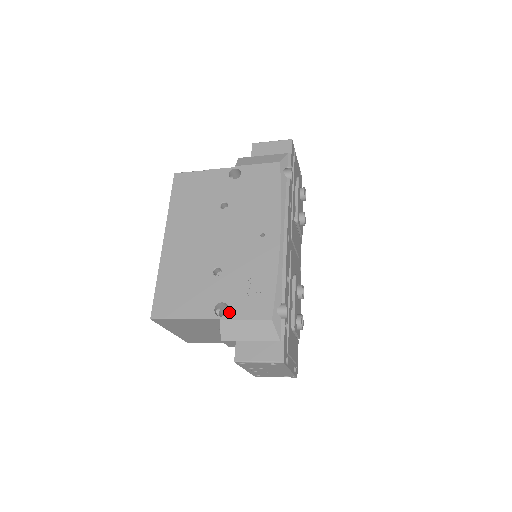
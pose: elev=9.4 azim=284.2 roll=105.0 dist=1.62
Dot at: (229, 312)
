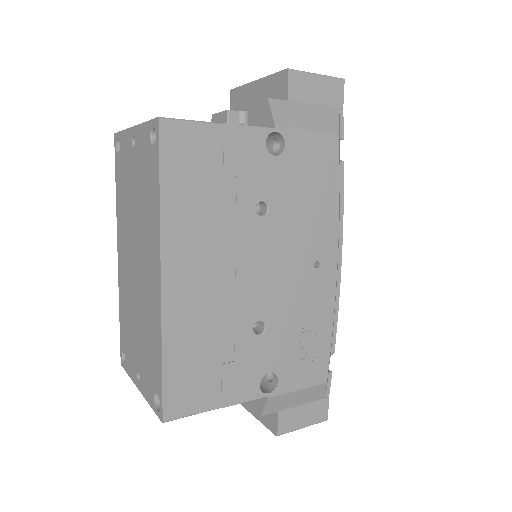
Dot at: (279, 385)
